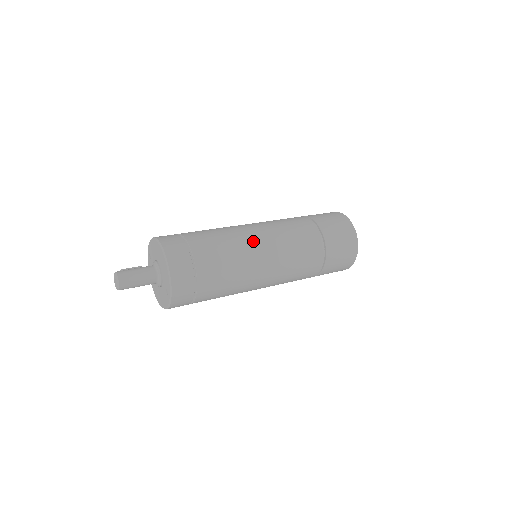
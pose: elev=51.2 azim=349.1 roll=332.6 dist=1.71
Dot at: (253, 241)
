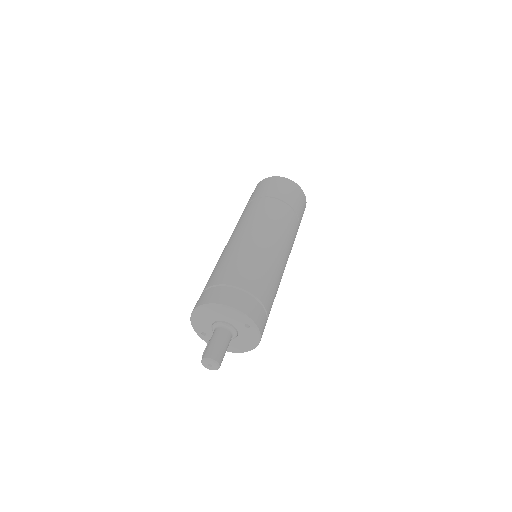
Dot at: (245, 241)
